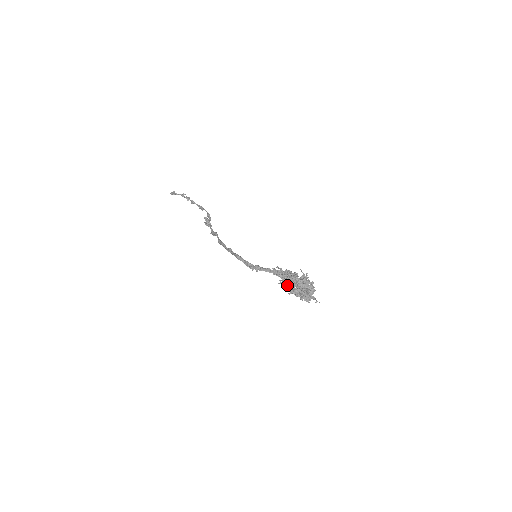
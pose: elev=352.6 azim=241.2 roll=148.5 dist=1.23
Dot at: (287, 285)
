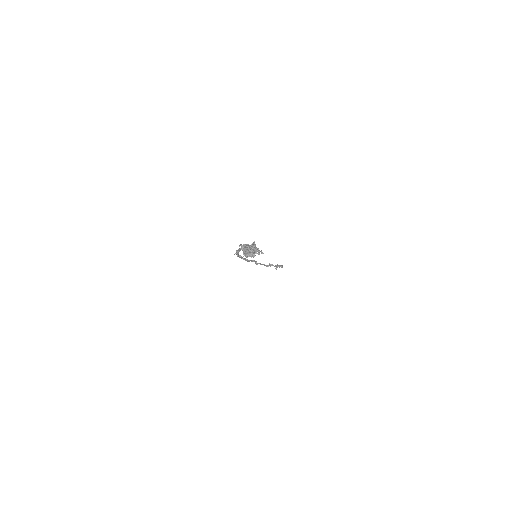
Dot at: (243, 252)
